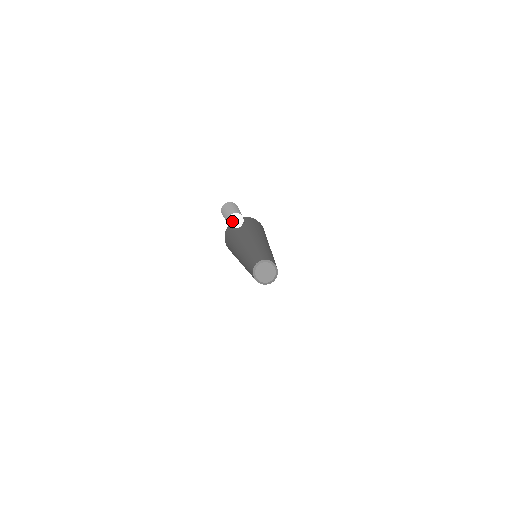
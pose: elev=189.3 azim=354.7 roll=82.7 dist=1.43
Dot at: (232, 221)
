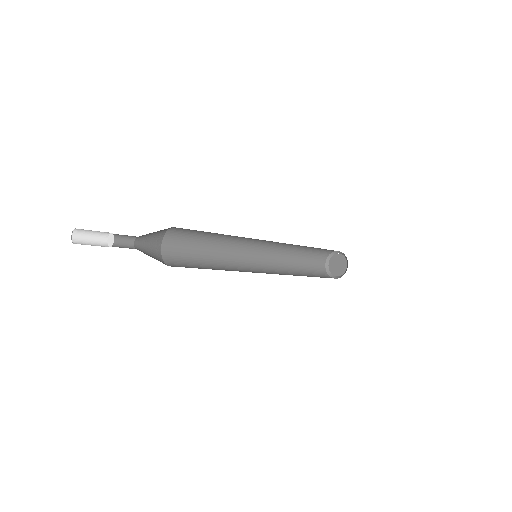
Dot at: (109, 241)
